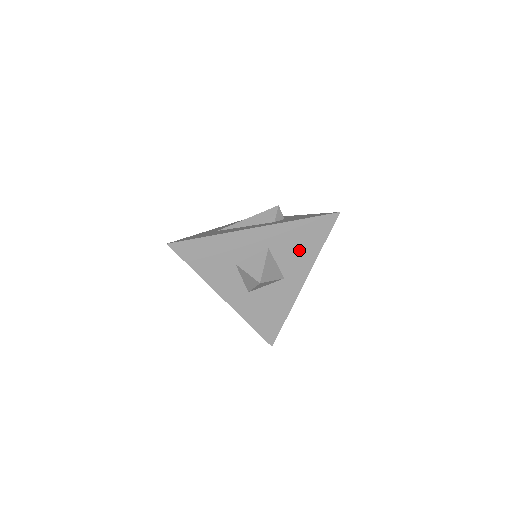
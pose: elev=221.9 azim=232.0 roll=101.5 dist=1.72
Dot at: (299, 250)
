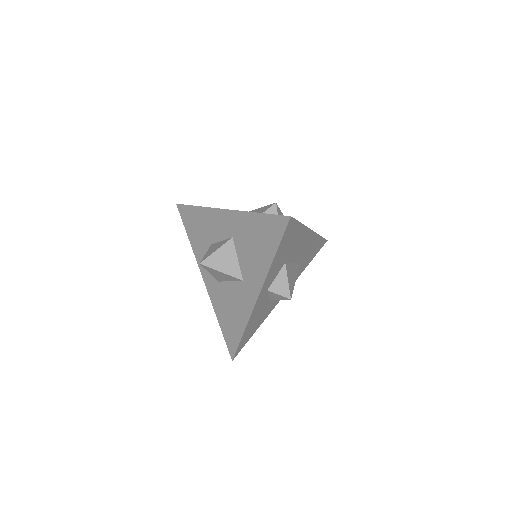
Dot at: (255, 251)
